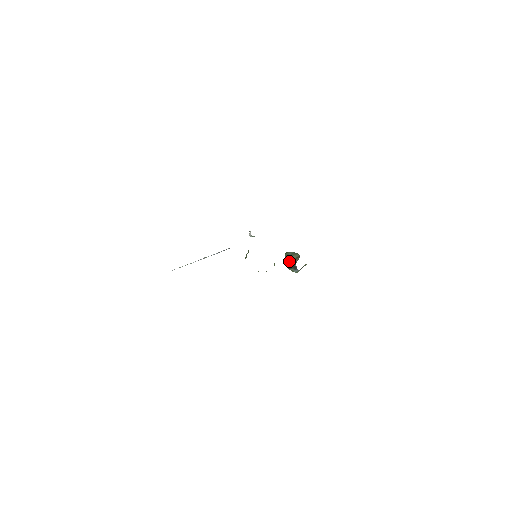
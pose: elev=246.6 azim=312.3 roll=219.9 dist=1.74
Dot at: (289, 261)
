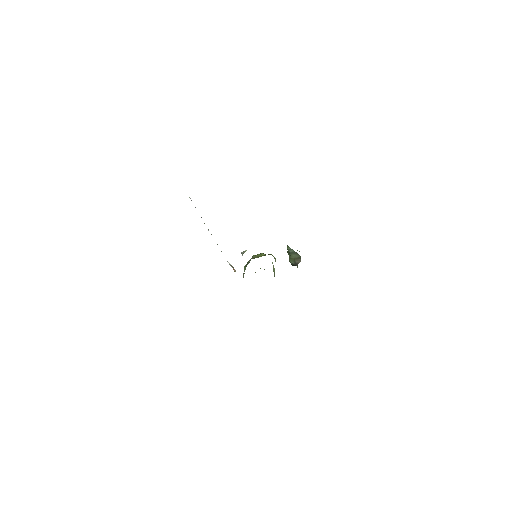
Dot at: (291, 258)
